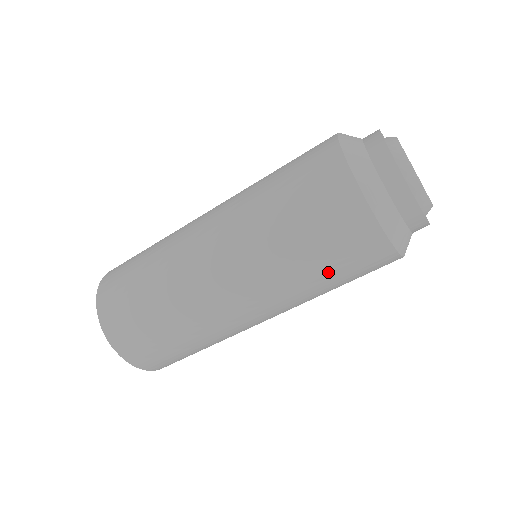
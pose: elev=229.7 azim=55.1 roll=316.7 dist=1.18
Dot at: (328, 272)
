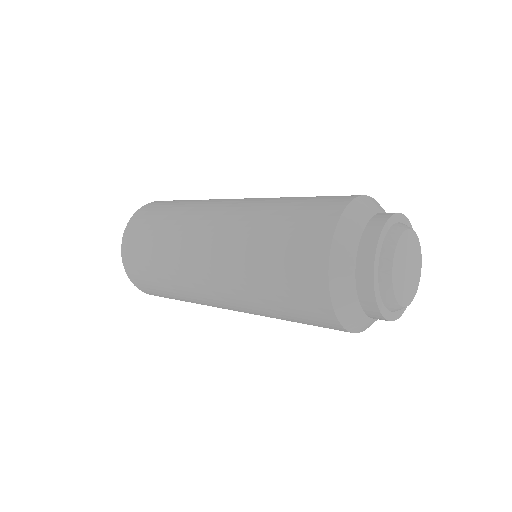
Dot at: (280, 305)
